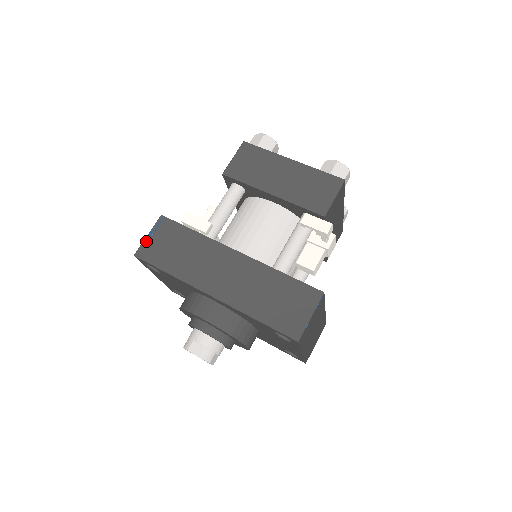
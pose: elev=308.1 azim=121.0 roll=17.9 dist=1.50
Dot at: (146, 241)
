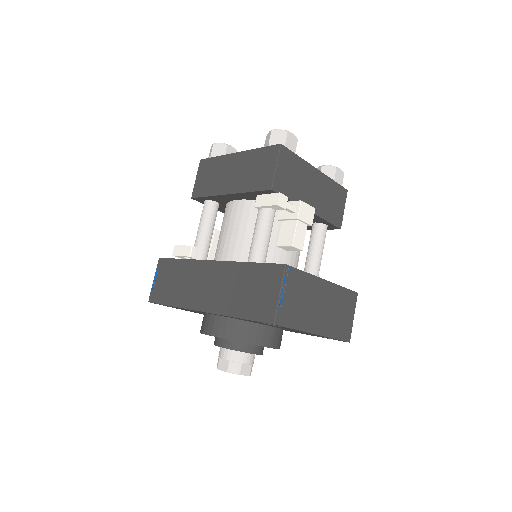
Dot at: (153, 286)
